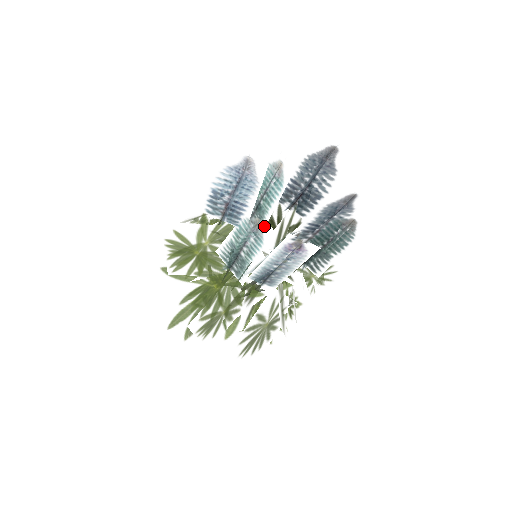
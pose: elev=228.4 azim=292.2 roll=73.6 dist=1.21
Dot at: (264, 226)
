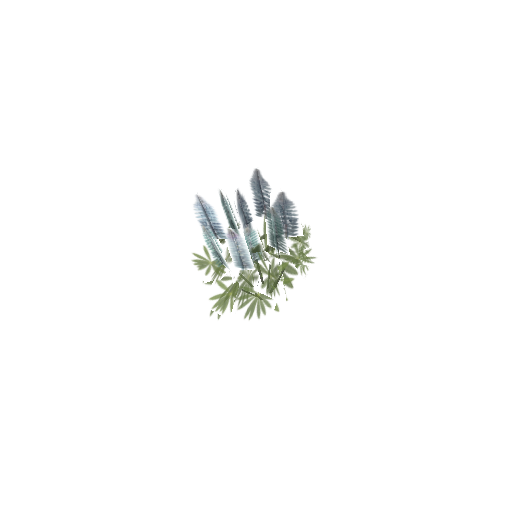
Dot at: (206, 228)
